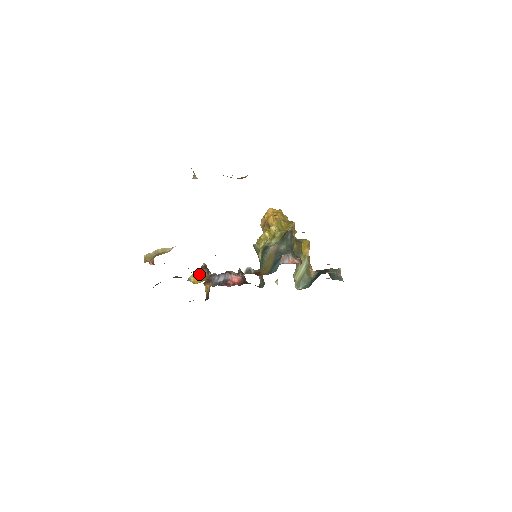
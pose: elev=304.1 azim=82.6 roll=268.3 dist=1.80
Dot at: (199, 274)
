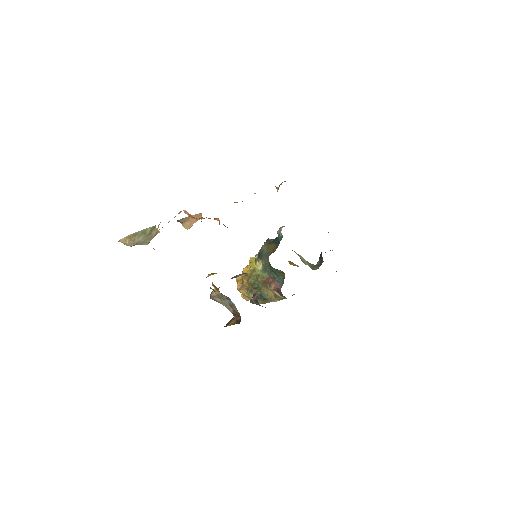
Dot at: occluded
